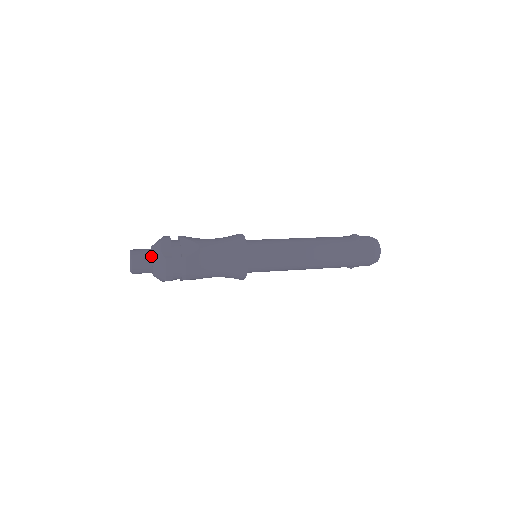
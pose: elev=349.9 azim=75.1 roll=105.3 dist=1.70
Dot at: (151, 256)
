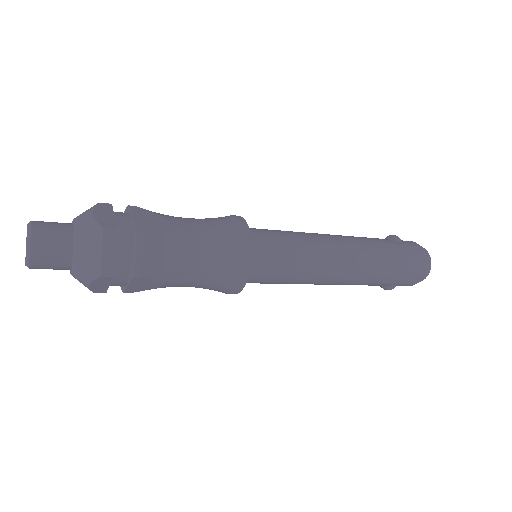
Dot at: (72, 230)
